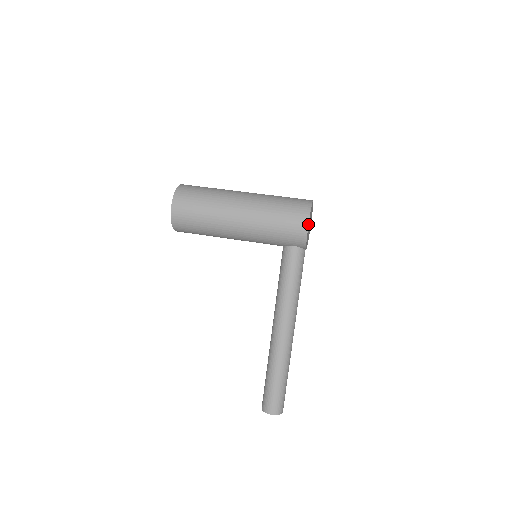
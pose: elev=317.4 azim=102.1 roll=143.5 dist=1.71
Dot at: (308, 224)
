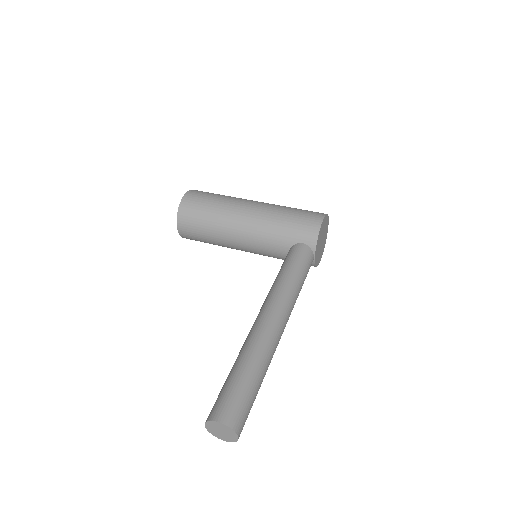
Dot at: (323, 218)
